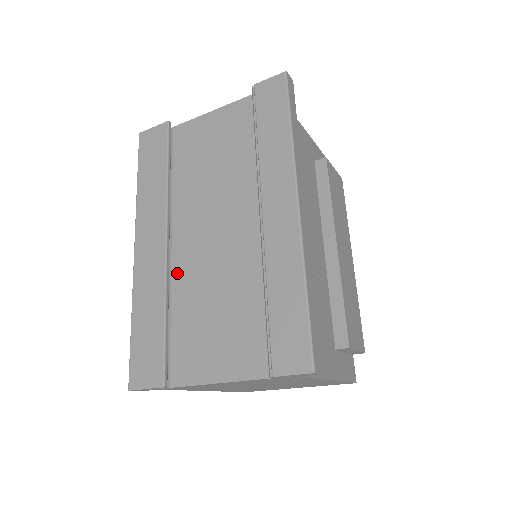
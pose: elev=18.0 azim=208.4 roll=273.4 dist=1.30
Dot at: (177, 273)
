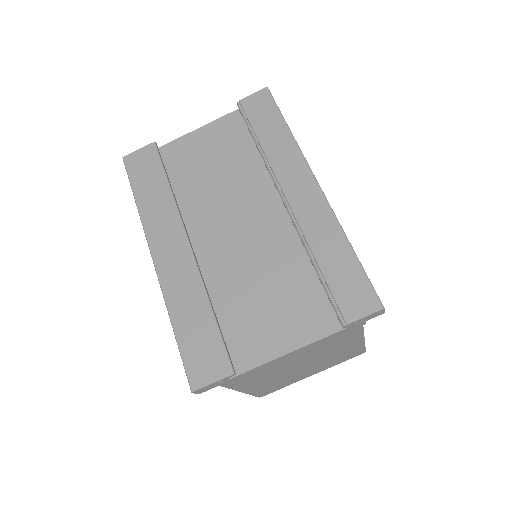
Dot at: (207, 271)
